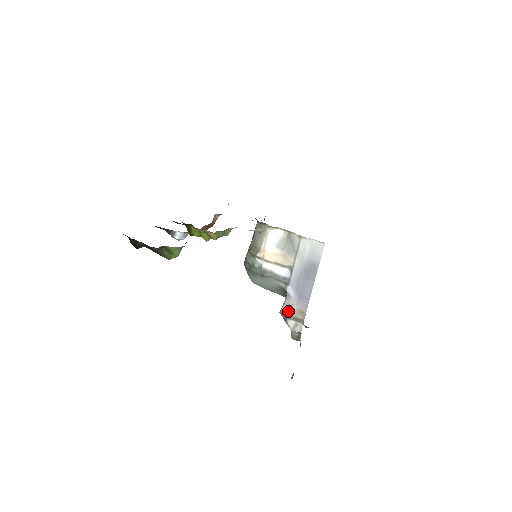
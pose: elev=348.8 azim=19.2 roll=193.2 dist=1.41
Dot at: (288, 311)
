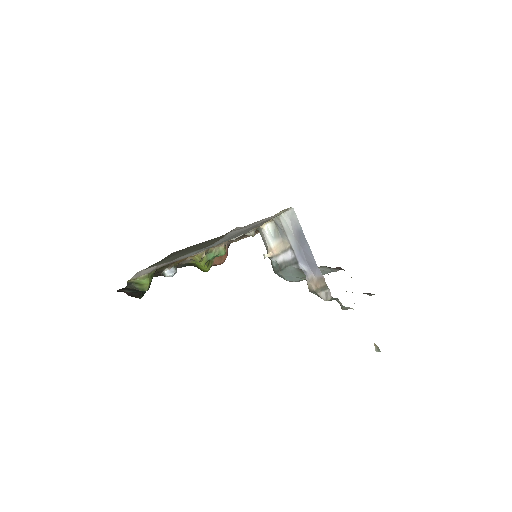
Dot at: (312, 286)
